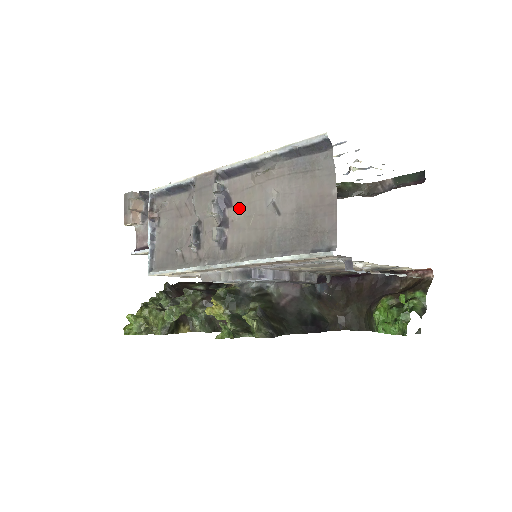
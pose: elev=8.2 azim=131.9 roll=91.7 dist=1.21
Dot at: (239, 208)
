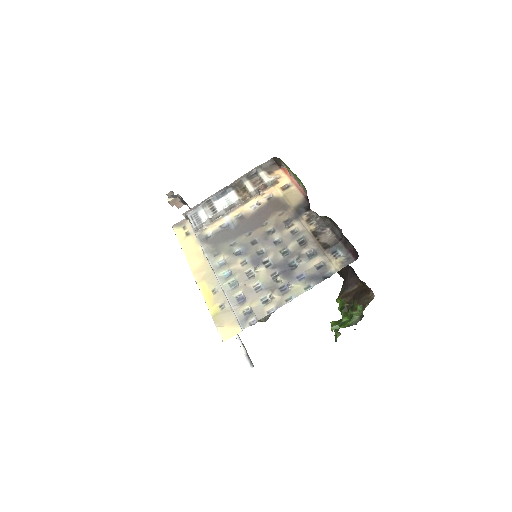
Dot at: occluded
